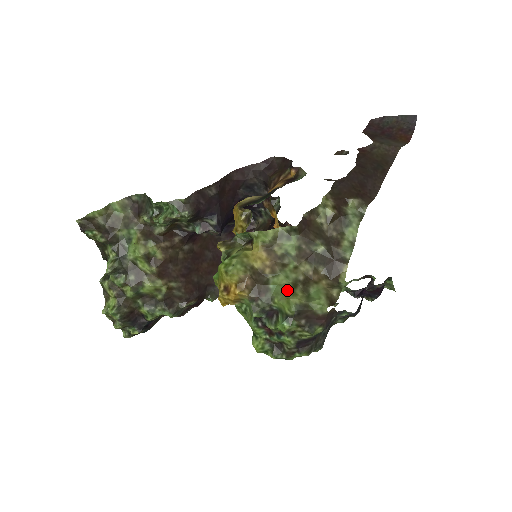
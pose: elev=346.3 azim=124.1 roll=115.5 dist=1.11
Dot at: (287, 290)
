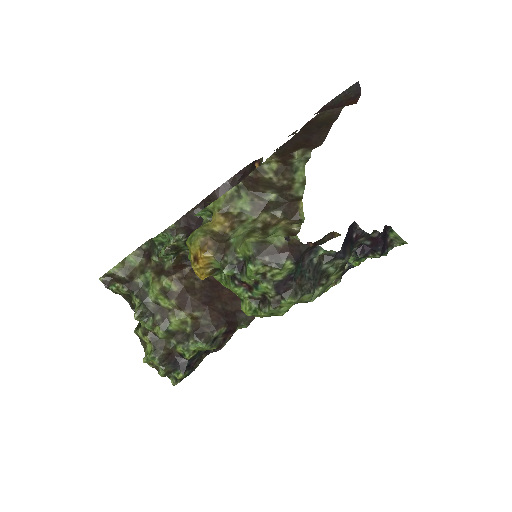
Dot at: (243, 235)
